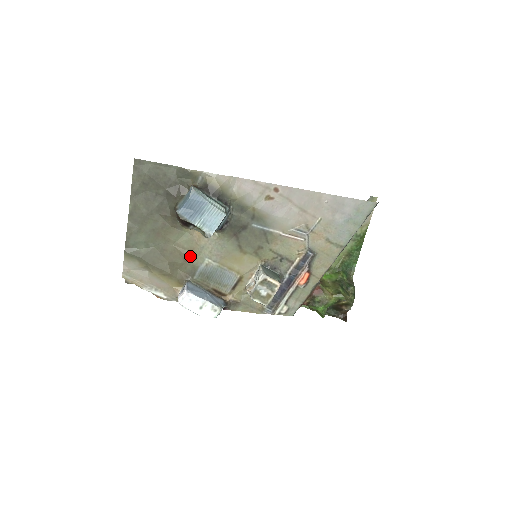
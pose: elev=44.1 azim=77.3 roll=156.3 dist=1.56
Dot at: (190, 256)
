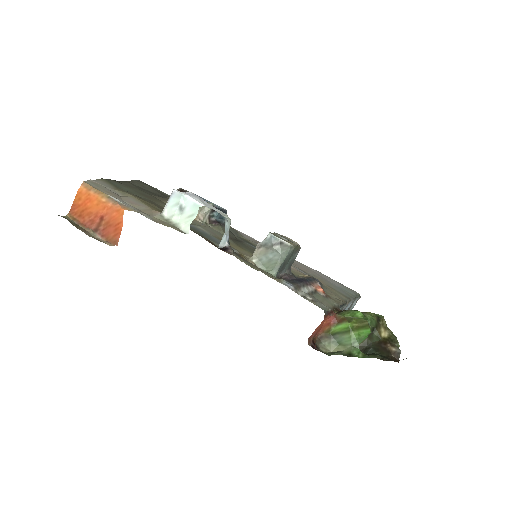
Dot at: occluded
